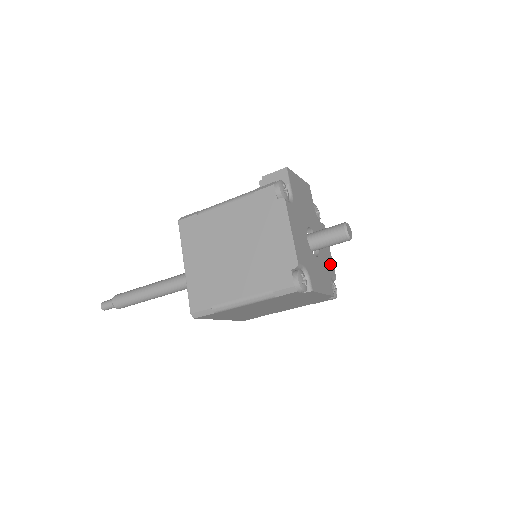
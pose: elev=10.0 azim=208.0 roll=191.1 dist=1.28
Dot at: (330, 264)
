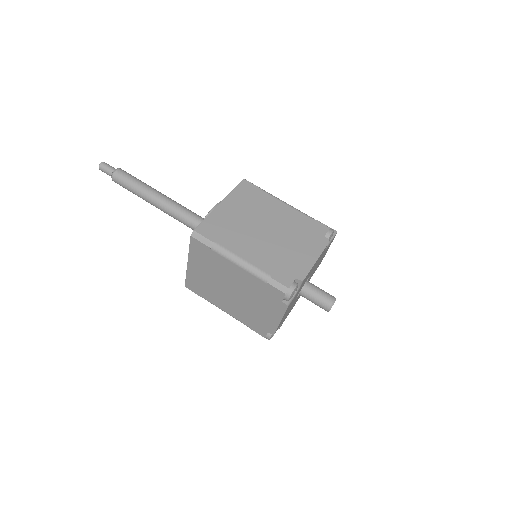
Dot at: occluded
